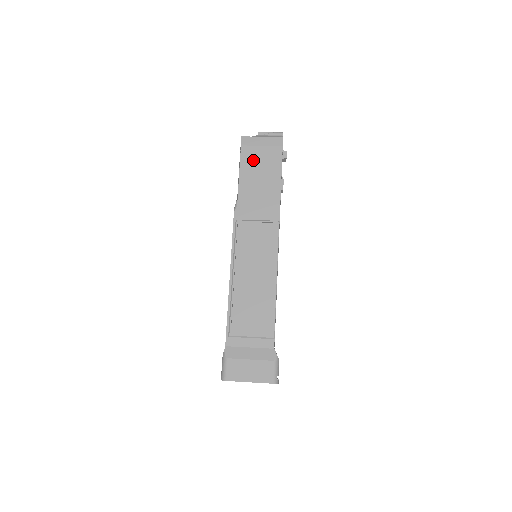
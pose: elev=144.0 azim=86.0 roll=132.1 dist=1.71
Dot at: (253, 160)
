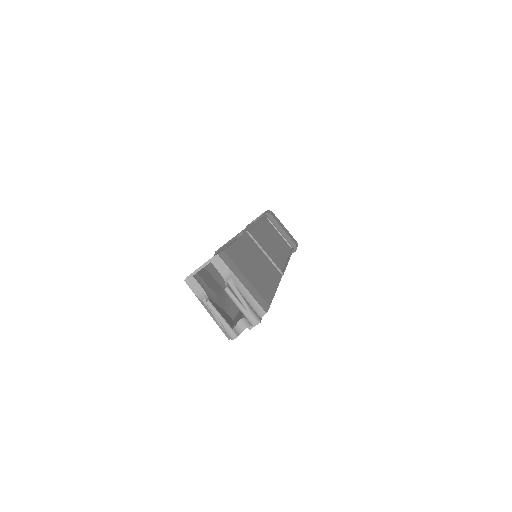
Dot at: occluded
